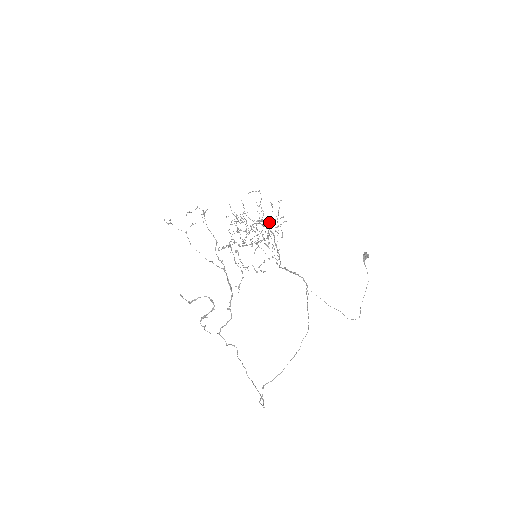
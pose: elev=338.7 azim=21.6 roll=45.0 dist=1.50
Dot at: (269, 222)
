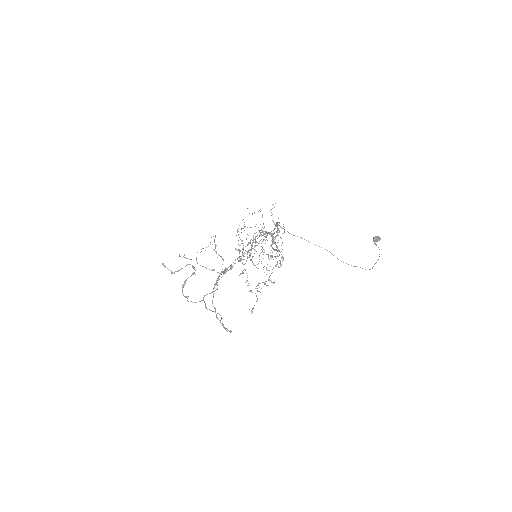
Dot at: (271, 233)
